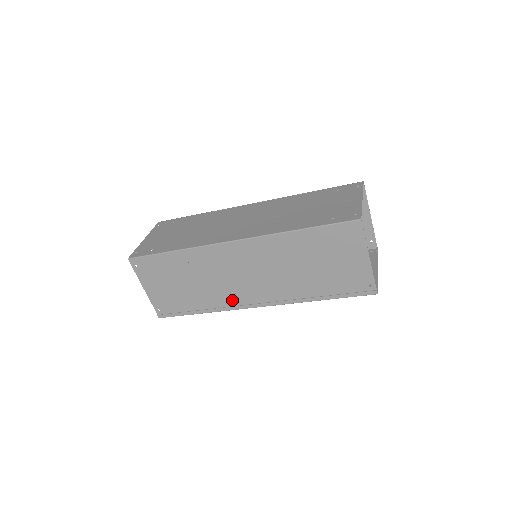
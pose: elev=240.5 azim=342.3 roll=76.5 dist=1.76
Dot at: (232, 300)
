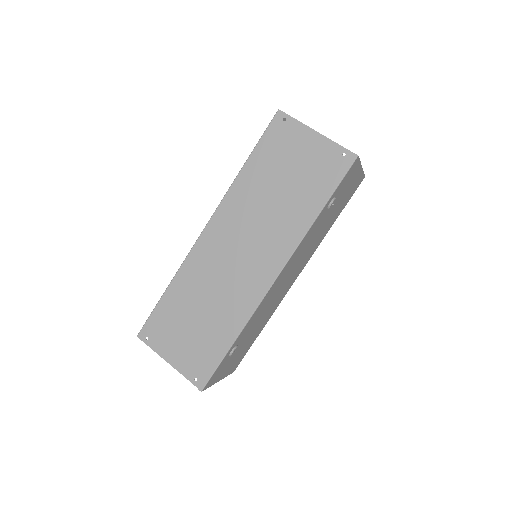
Dot at: (249, 295)
